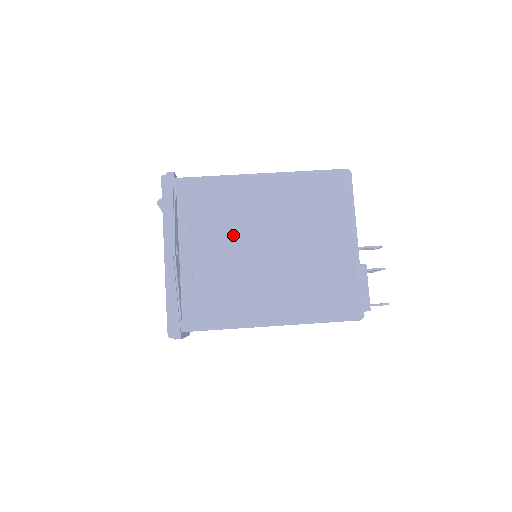
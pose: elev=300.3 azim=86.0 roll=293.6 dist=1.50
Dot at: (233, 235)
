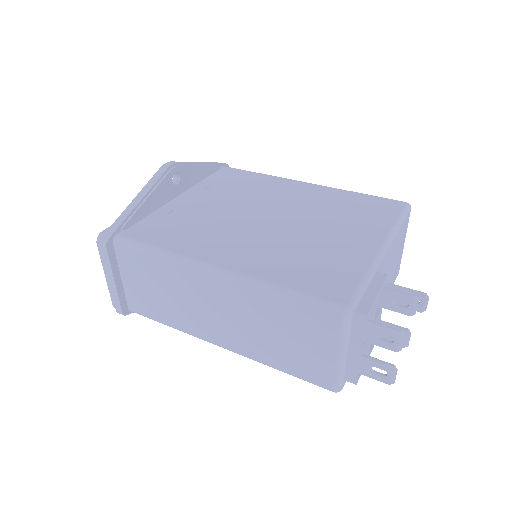
Dot at: (242, 202)
